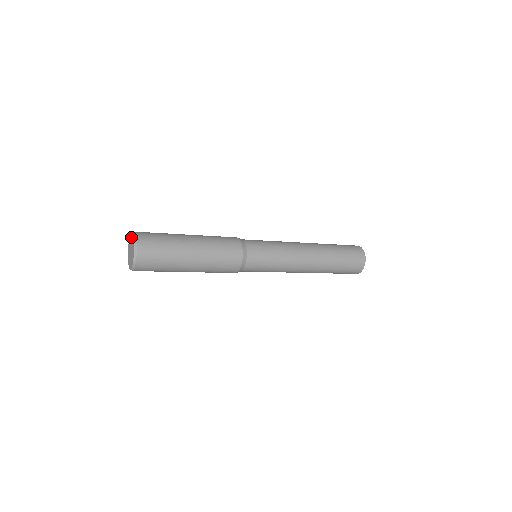
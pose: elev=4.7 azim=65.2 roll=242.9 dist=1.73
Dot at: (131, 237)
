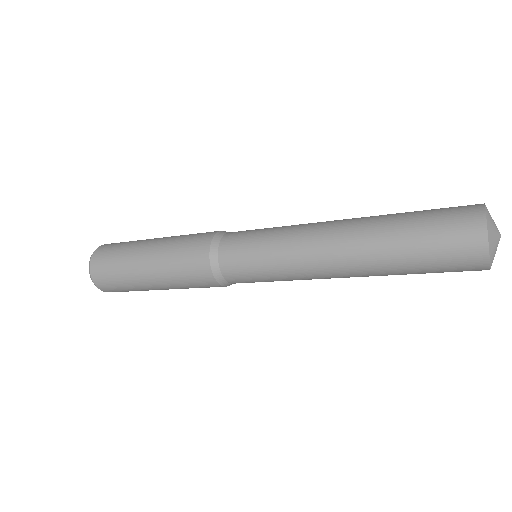
Dot at: occluded
